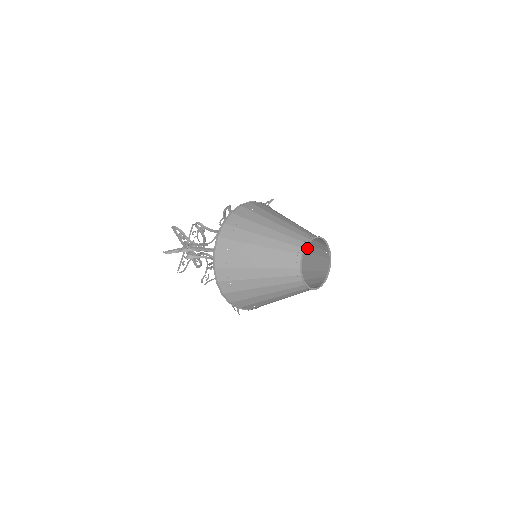
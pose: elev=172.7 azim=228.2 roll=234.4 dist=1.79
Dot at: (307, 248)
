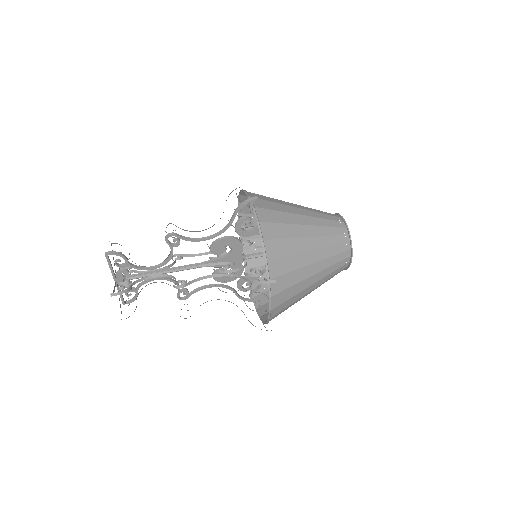
Dot at: occluded
